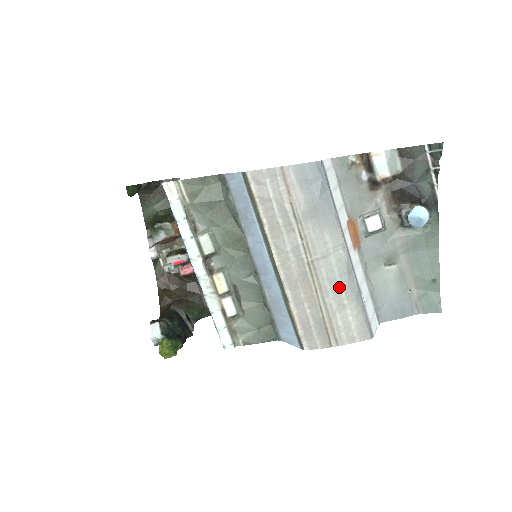
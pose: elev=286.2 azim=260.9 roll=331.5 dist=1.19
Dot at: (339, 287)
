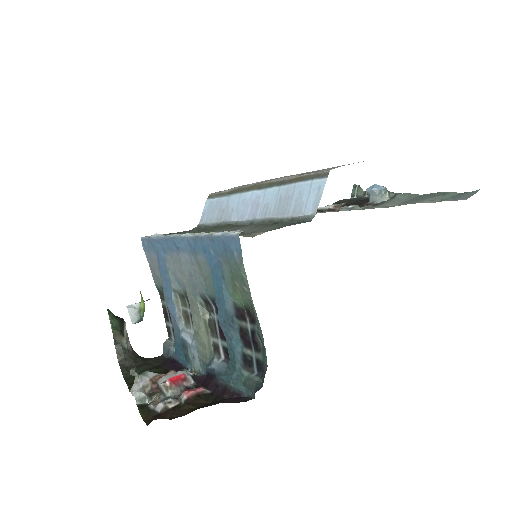
Dot at: occluded
